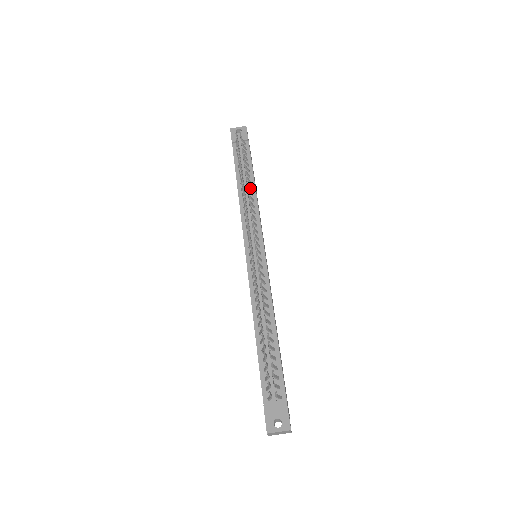
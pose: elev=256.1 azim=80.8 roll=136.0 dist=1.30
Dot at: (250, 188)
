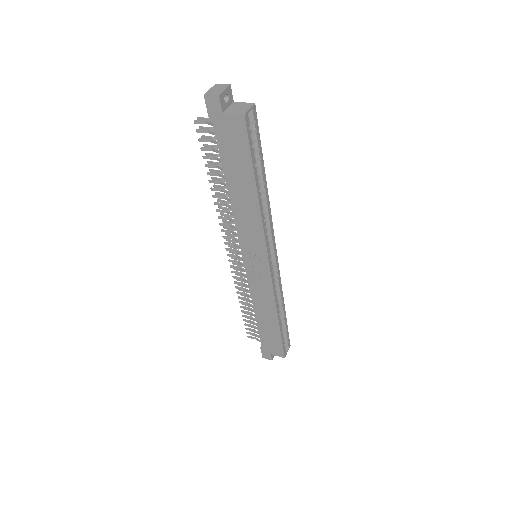
Dot at: occluded
